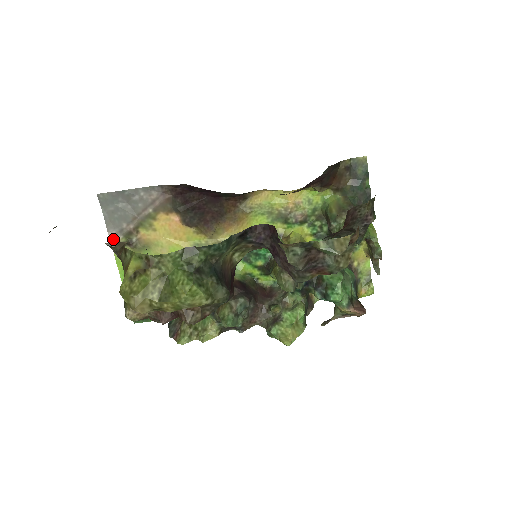
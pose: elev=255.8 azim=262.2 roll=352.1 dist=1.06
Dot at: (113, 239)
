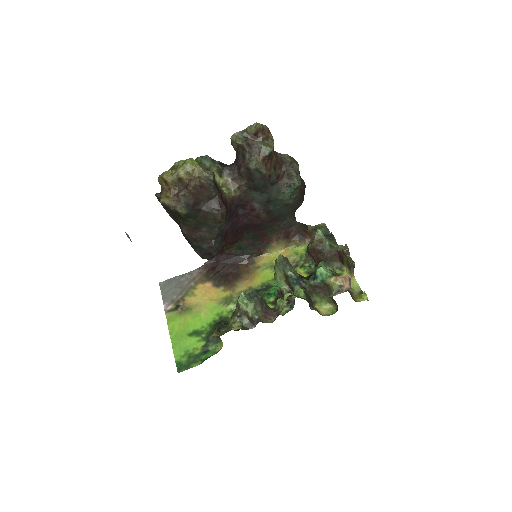
Dot at: (167, 308)
